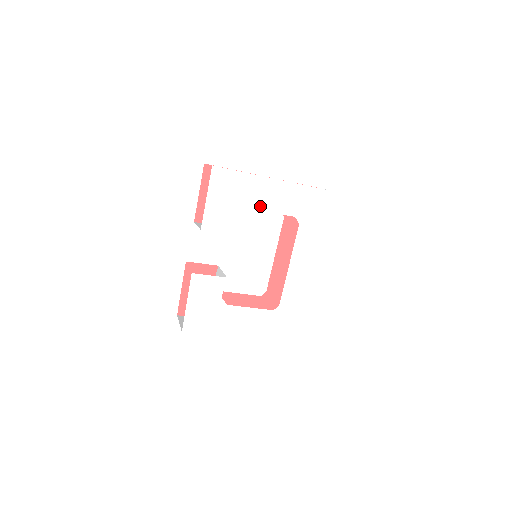
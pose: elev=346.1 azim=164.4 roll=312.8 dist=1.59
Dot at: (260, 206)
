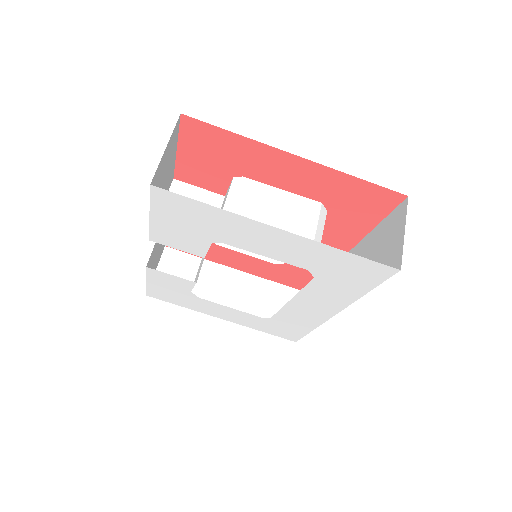
Dot at: (245, 245)
